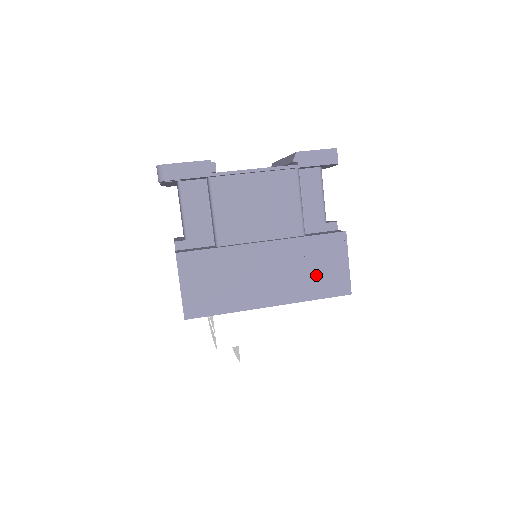
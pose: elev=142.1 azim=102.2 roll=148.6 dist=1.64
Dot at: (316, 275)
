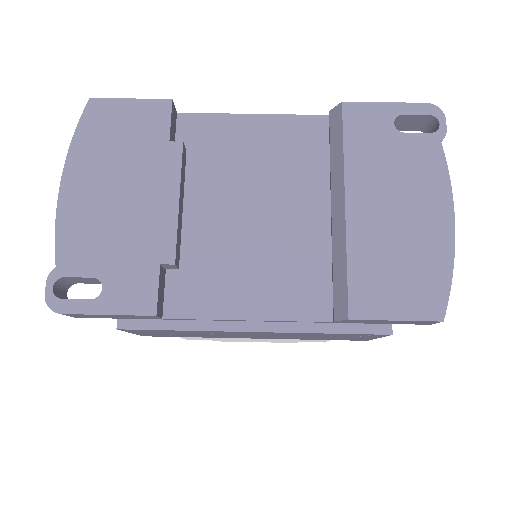
Dot at: occluded
